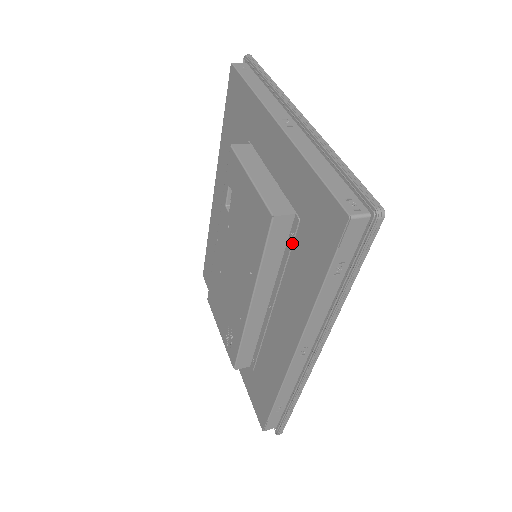
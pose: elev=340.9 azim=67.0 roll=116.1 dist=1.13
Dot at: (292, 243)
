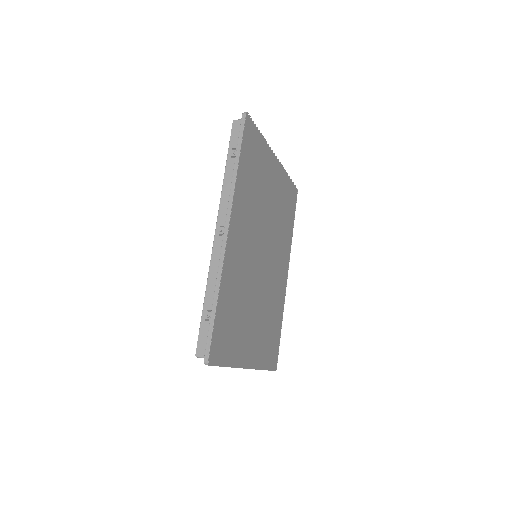
Dot at: occluded
